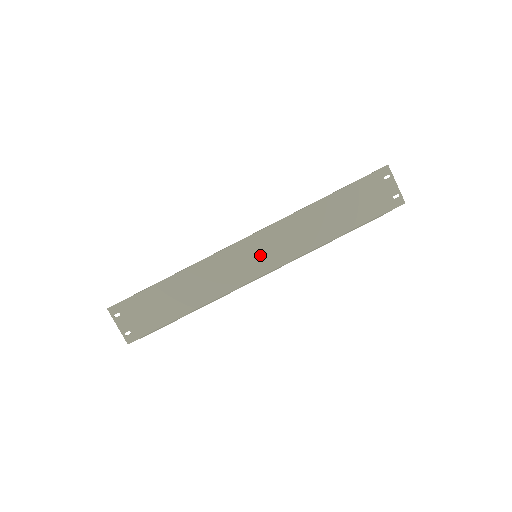
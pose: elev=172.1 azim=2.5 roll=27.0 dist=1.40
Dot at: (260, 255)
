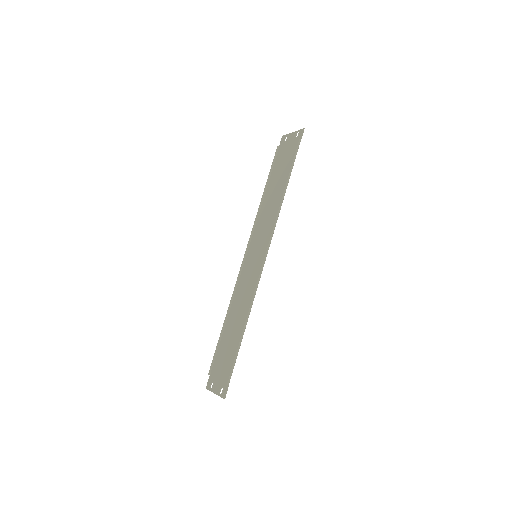
Dot at: (257, 253)
